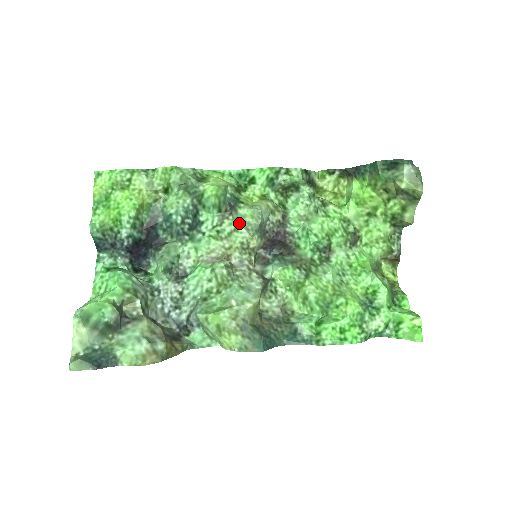
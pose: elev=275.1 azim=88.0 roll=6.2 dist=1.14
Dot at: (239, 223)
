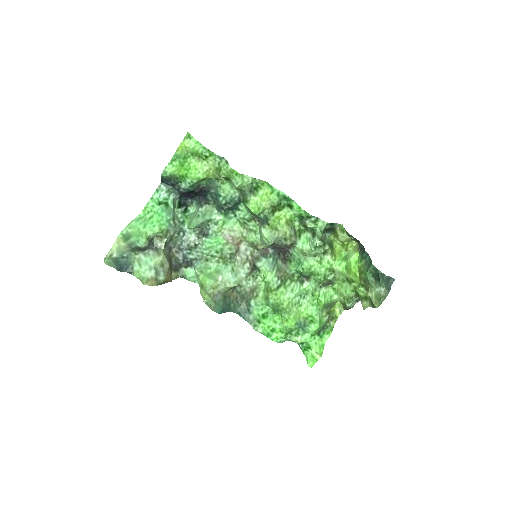
Dot at: (259, 231)
